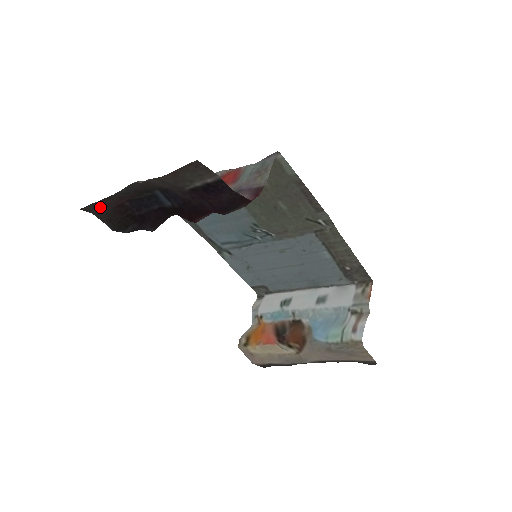
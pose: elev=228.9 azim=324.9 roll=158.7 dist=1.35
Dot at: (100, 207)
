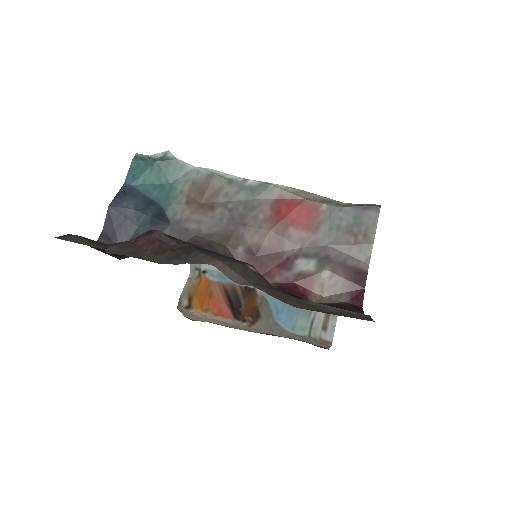
Dot at: (100, 244)
